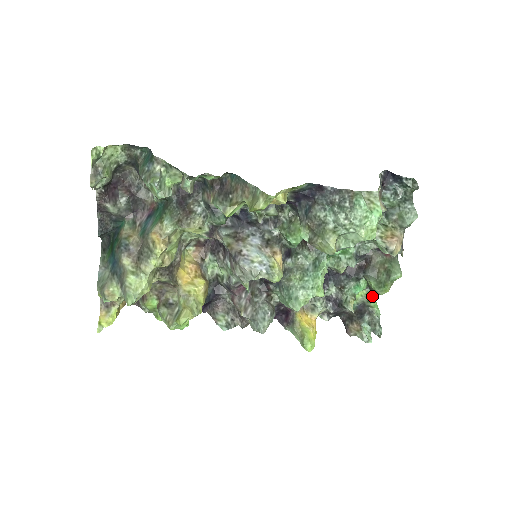
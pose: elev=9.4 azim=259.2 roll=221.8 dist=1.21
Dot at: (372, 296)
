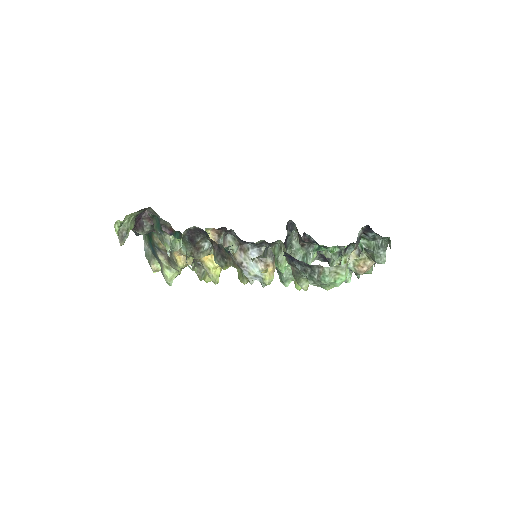
Dot at: occluded
